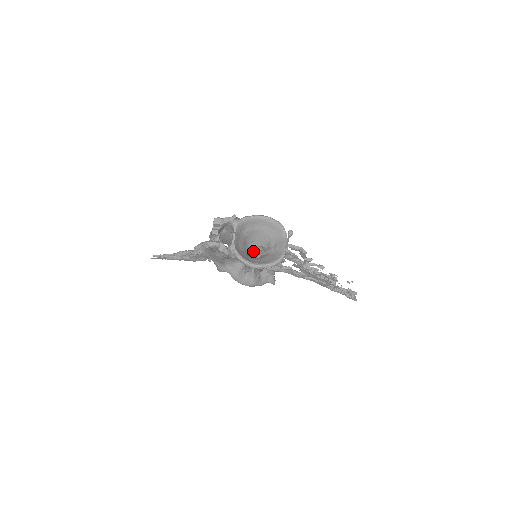
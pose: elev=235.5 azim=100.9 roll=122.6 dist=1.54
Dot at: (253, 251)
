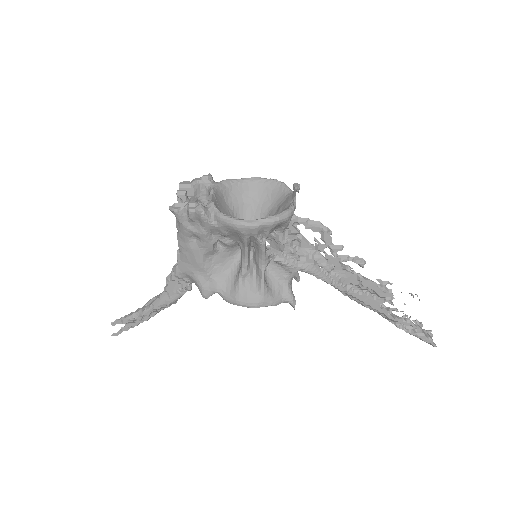
Dot at: occluded
